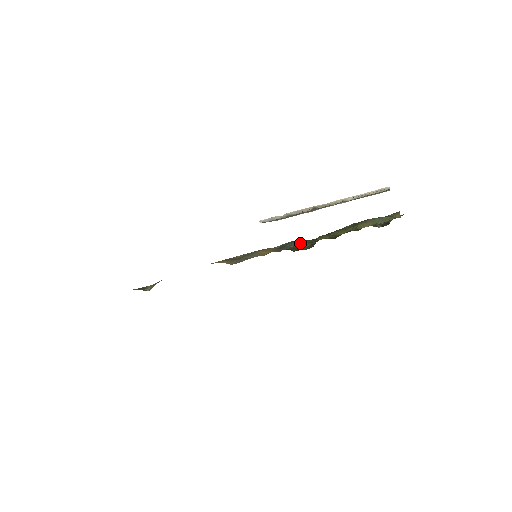
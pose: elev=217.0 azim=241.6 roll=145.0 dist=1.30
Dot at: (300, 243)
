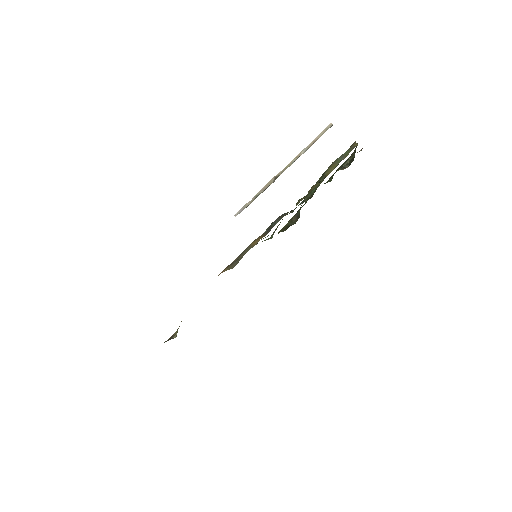
Dot at: (282, 216)
